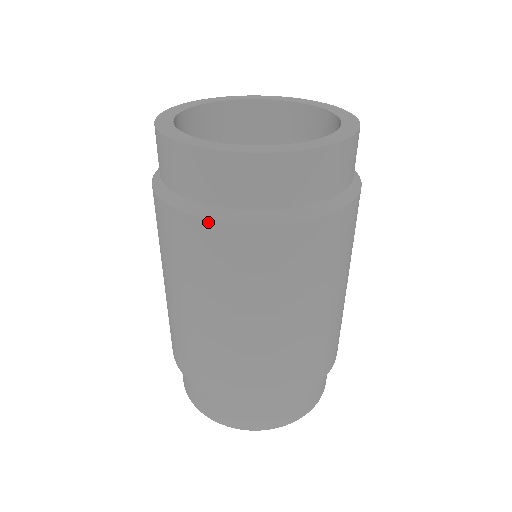
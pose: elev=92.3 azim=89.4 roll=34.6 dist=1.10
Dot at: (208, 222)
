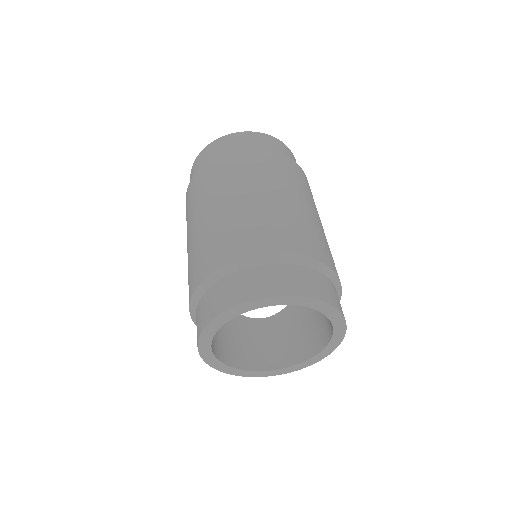
Dot at: (223, 154)
